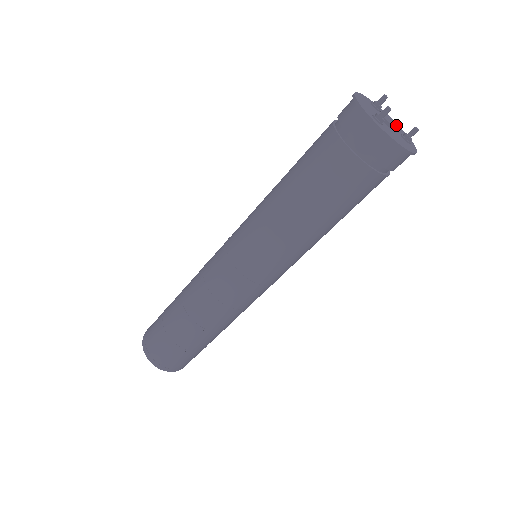
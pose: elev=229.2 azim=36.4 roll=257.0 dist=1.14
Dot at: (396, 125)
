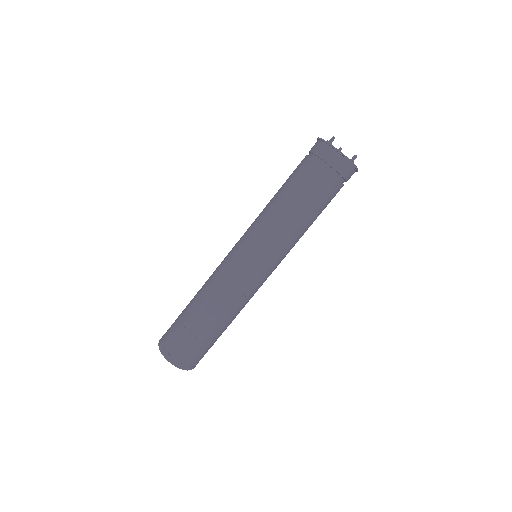
Dot at: occluded
